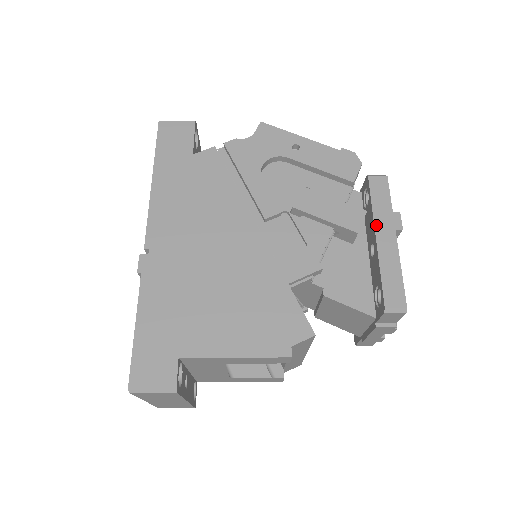
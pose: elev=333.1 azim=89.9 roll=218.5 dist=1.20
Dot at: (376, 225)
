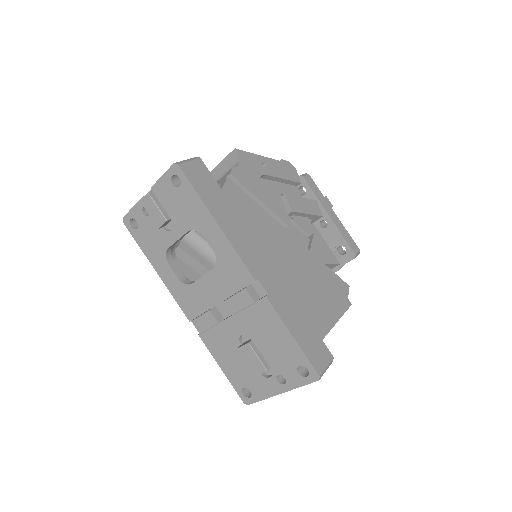
Dot at: (325, 208)
